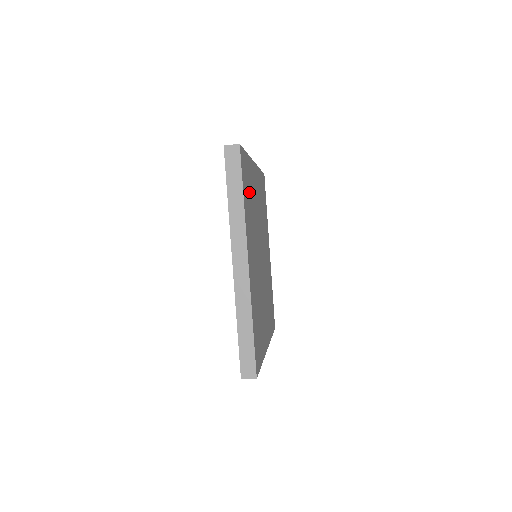
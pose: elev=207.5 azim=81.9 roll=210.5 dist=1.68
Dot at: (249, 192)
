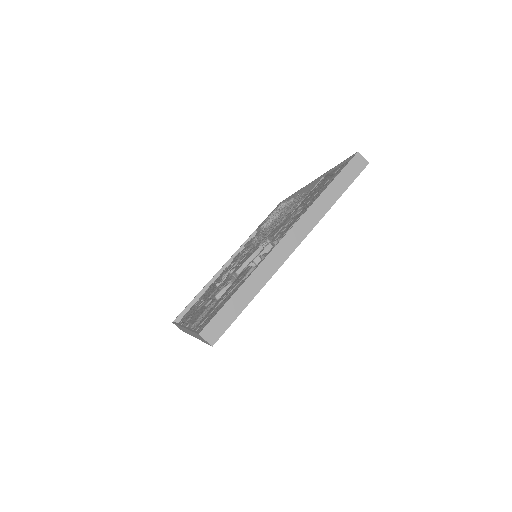
Dot at: occluded
